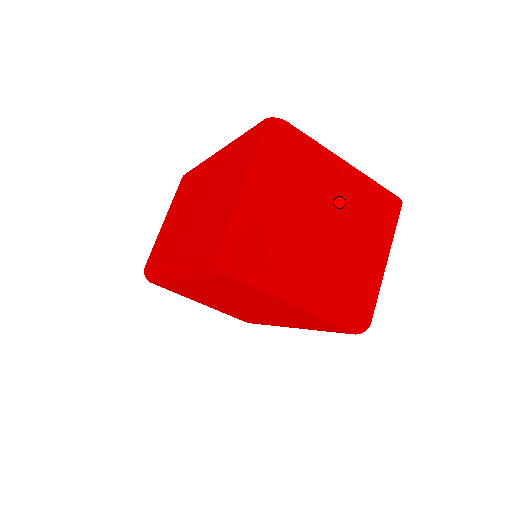
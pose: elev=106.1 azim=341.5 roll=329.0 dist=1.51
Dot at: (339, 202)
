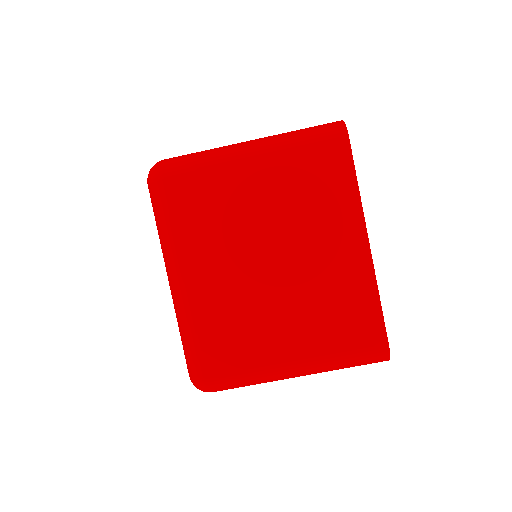
Dot at: (312, 260)
